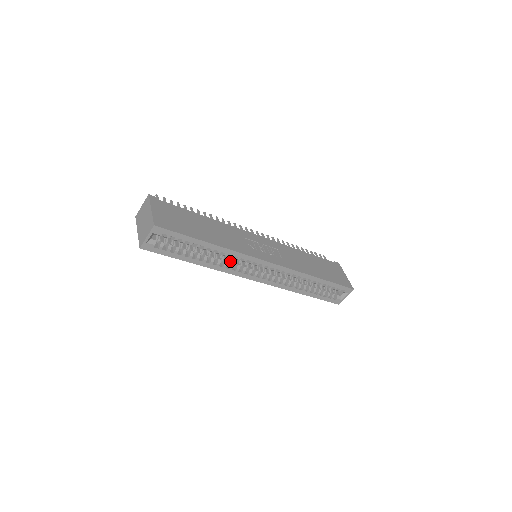
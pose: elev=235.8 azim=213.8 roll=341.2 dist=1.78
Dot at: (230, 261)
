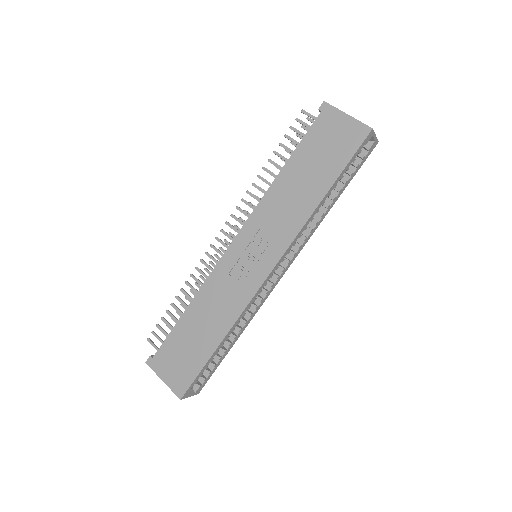
Dot at: occluded
